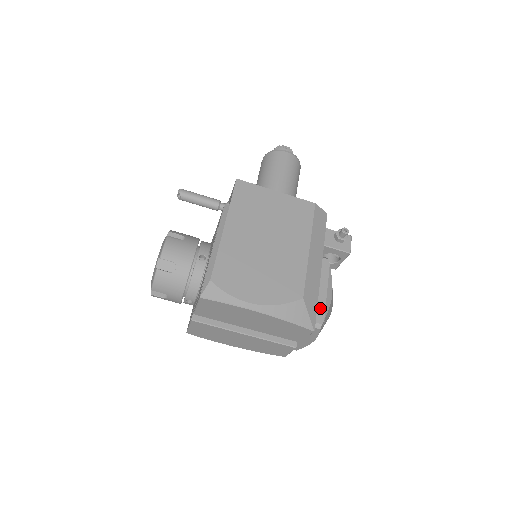
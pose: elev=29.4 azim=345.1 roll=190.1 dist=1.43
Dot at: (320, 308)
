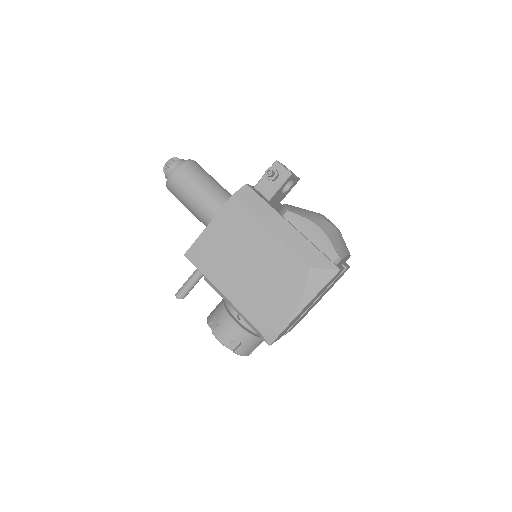
Dot at: (325, 249)
